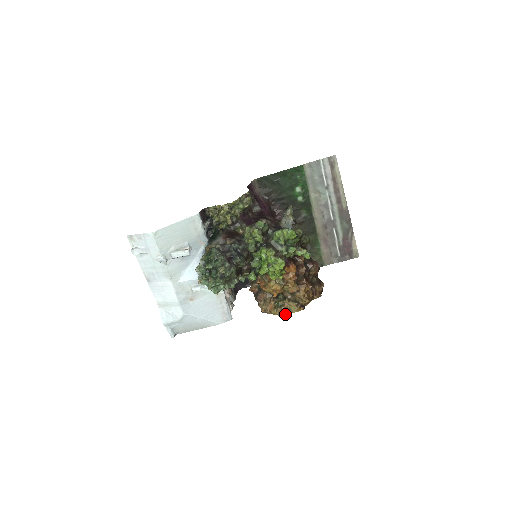
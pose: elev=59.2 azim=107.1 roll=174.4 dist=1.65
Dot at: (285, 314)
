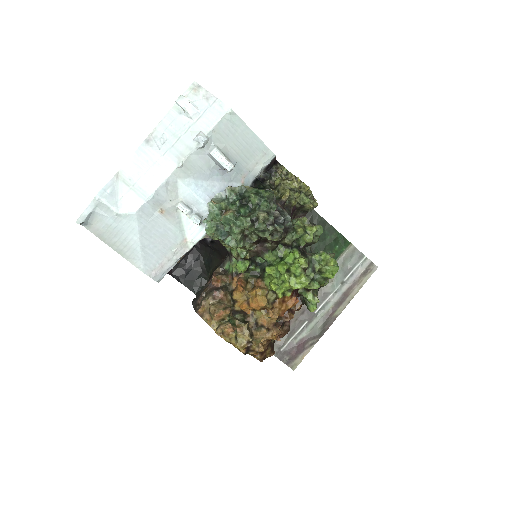
Dot at: (225, 337)
